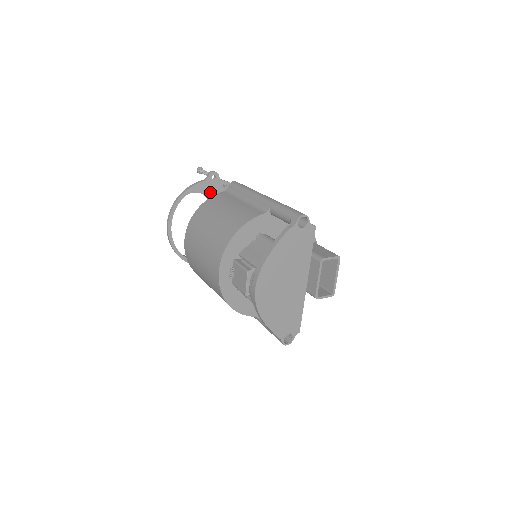
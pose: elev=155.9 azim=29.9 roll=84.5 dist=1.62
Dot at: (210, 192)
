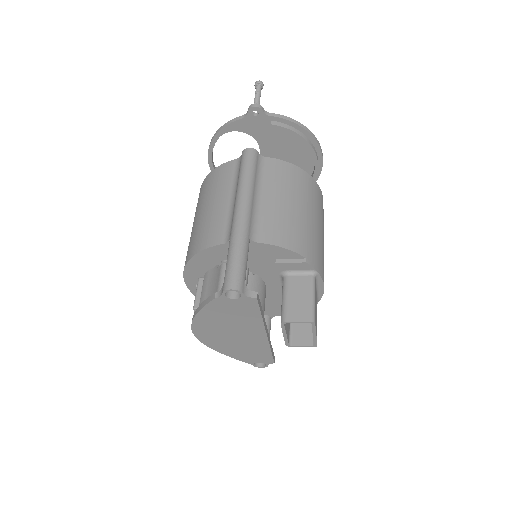
Dot at: (255, 130)
